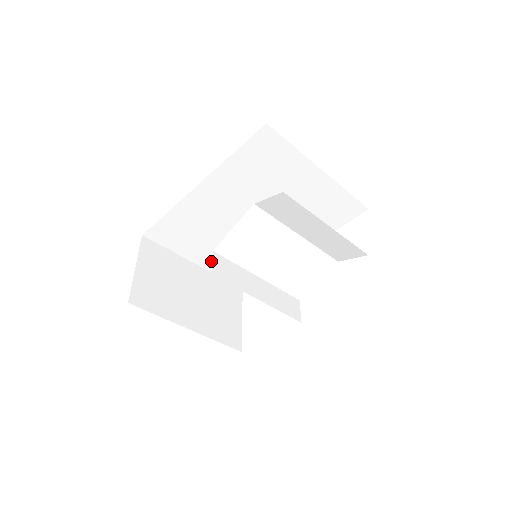
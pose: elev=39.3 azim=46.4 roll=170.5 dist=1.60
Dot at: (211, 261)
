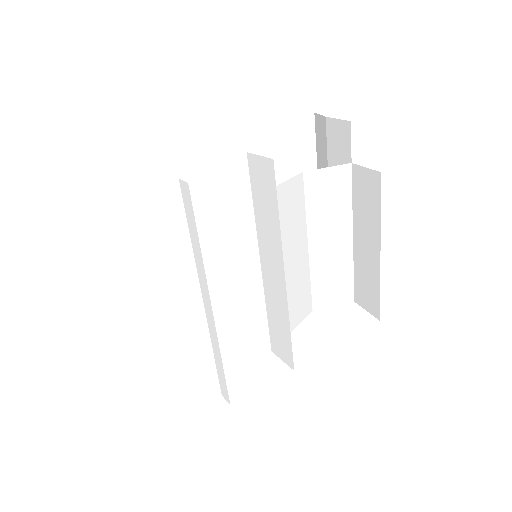
Dot at: (126, 280)
